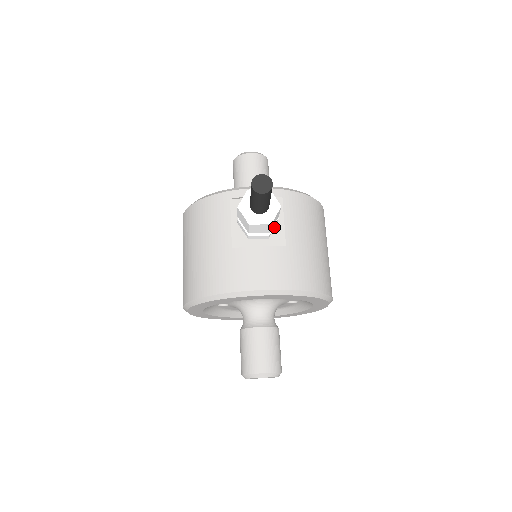
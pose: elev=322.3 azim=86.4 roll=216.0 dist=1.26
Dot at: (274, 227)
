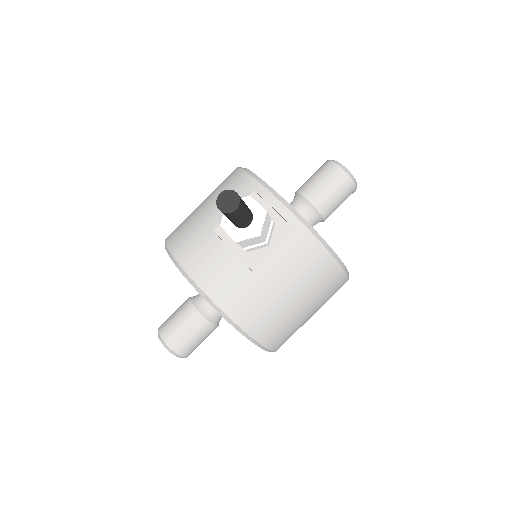
Dot at: (260, 247)
